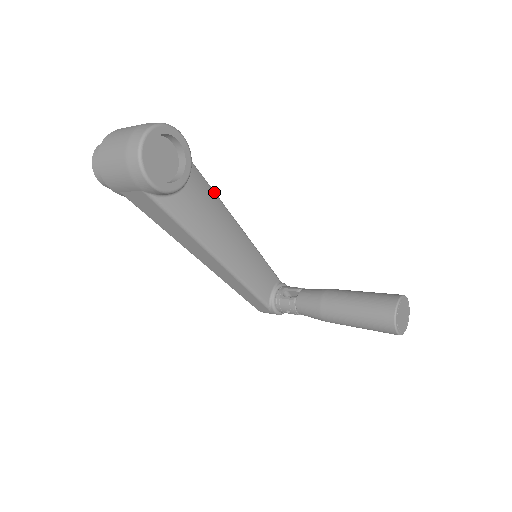
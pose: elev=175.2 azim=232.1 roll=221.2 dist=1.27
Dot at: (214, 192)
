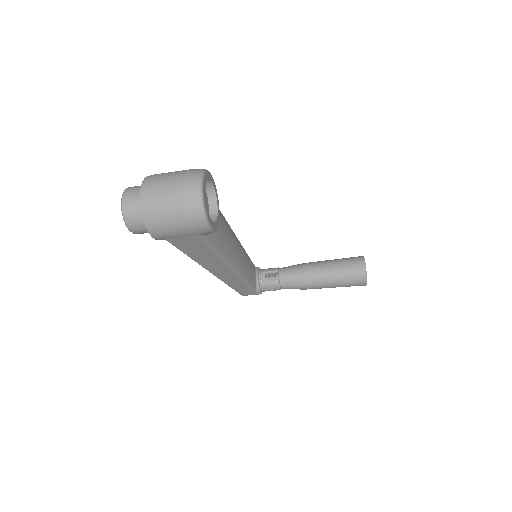
Dot at: (221, 213)
